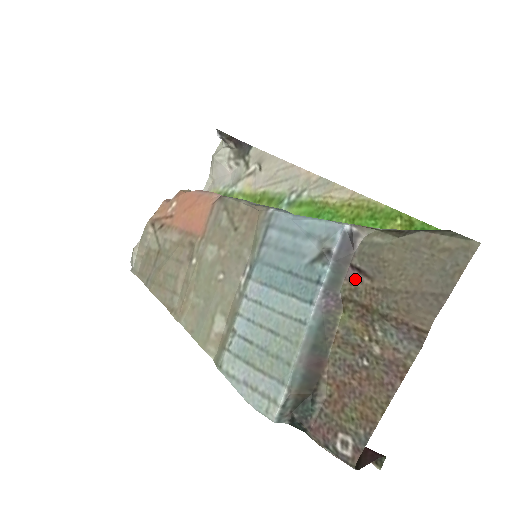
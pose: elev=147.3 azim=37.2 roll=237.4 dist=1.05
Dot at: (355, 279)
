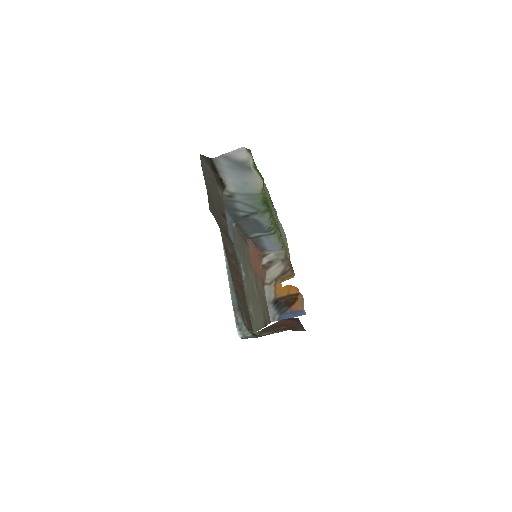
Dot at: (225, 223)
